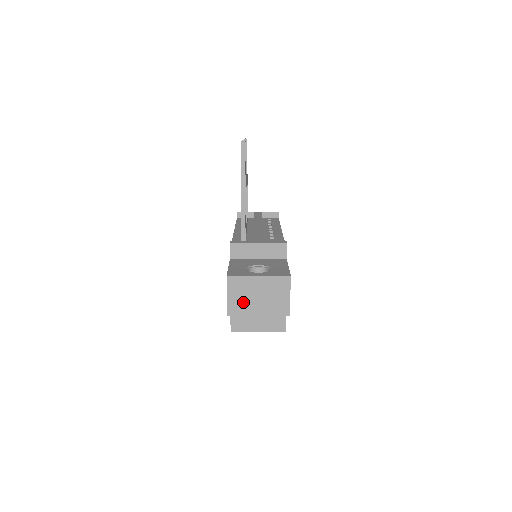
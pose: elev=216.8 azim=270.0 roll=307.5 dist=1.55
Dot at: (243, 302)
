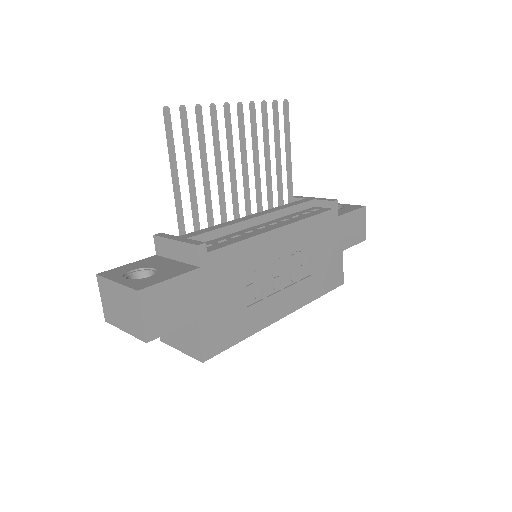
Dot at: (112, 310)
